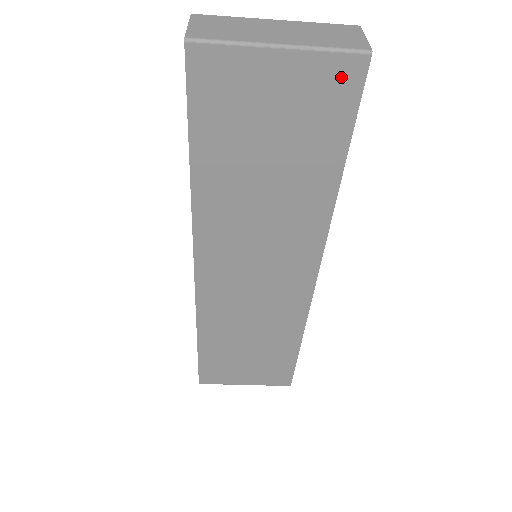
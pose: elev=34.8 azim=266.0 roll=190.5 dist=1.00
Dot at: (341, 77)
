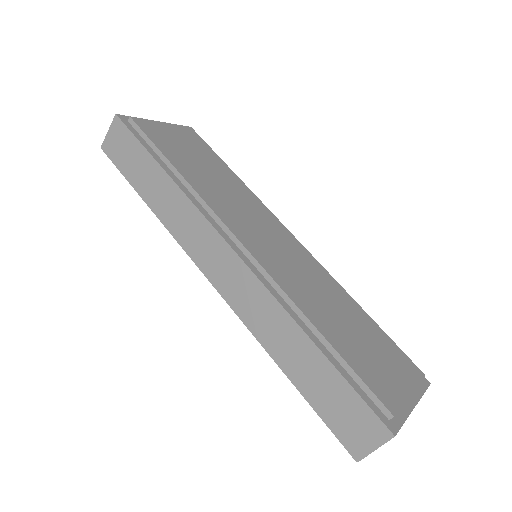
Dot at: occluded
